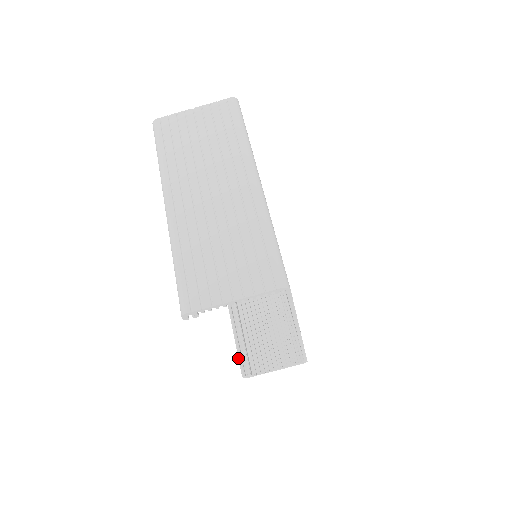
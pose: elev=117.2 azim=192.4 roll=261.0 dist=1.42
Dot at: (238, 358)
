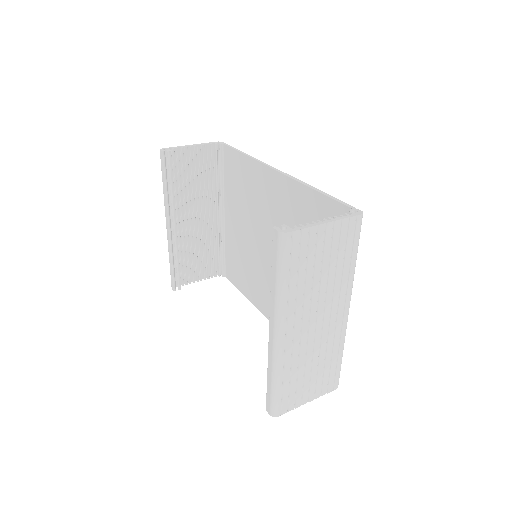
Dot at: (172, 276)
